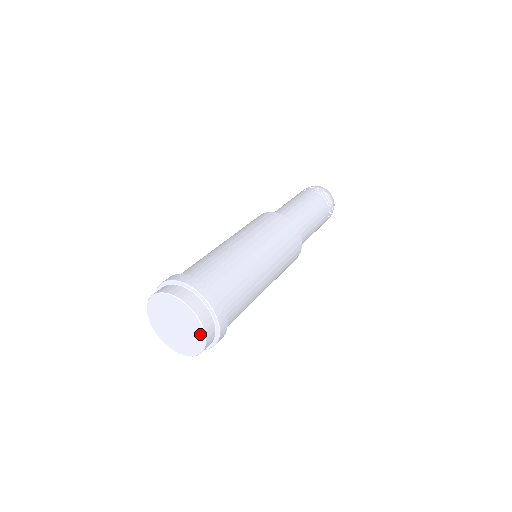
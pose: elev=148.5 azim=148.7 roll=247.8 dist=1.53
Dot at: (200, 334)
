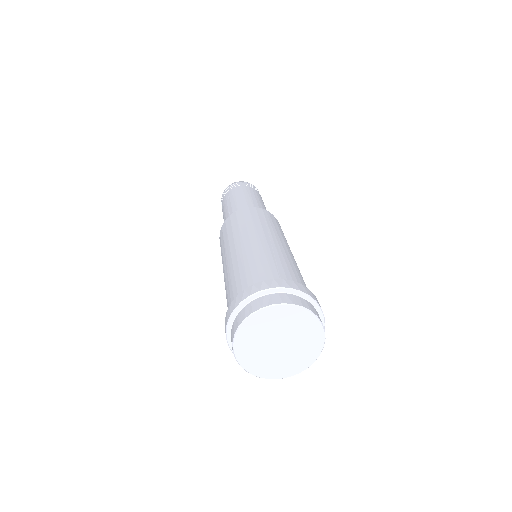
Dot at: (306, 362)
